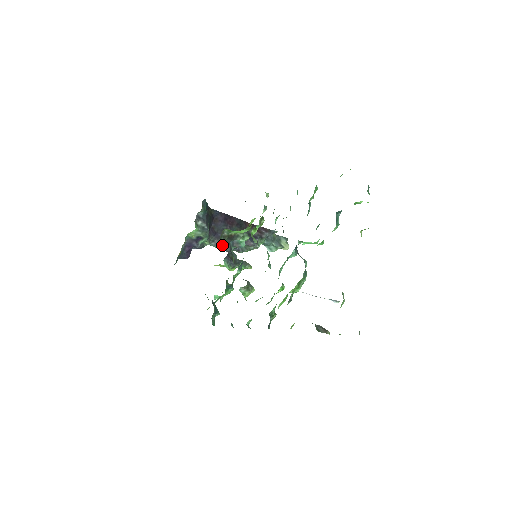
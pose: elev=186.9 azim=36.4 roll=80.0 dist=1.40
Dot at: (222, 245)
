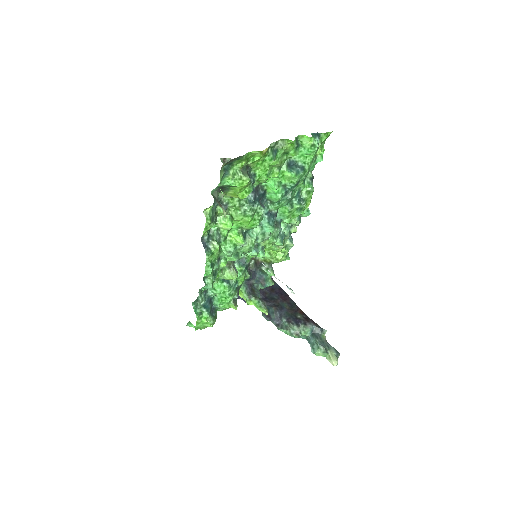
Dot at: occluded
